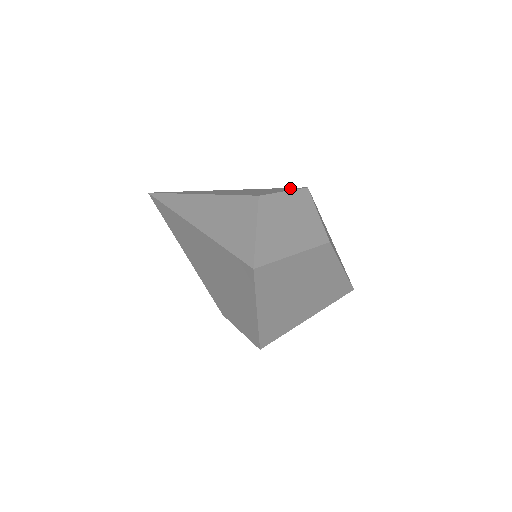
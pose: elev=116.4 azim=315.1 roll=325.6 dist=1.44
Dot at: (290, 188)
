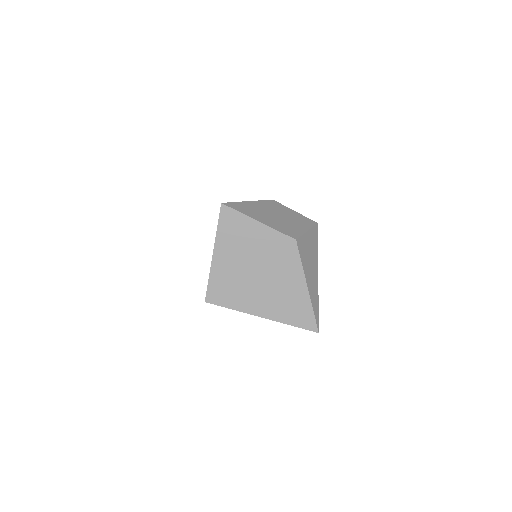
Dot at: occluded
